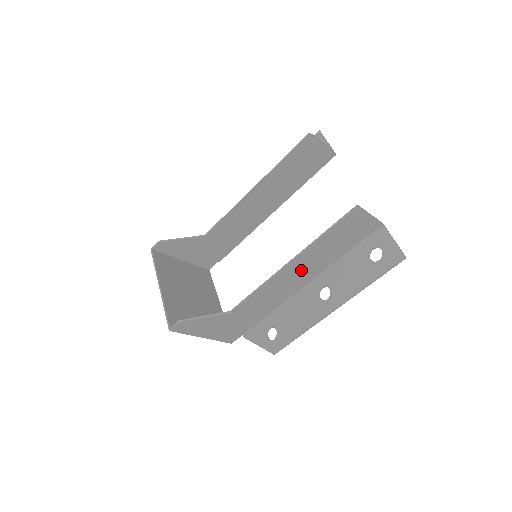
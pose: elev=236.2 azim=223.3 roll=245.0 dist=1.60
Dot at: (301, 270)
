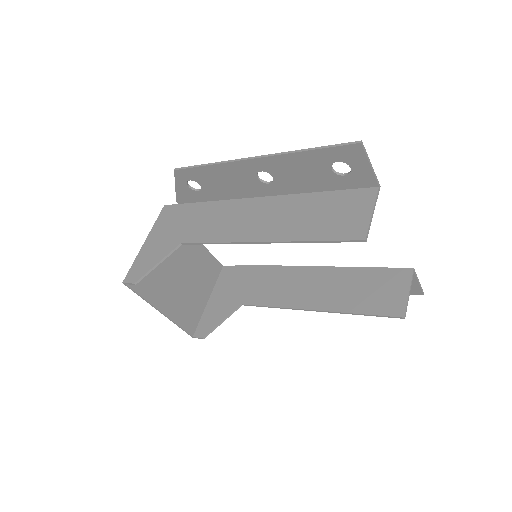
Dot at: (319, 292)
